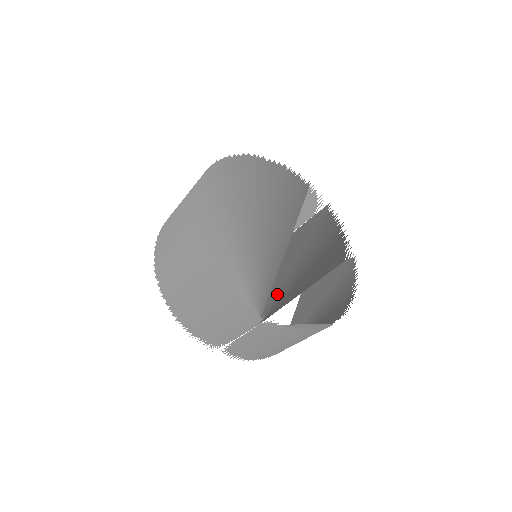
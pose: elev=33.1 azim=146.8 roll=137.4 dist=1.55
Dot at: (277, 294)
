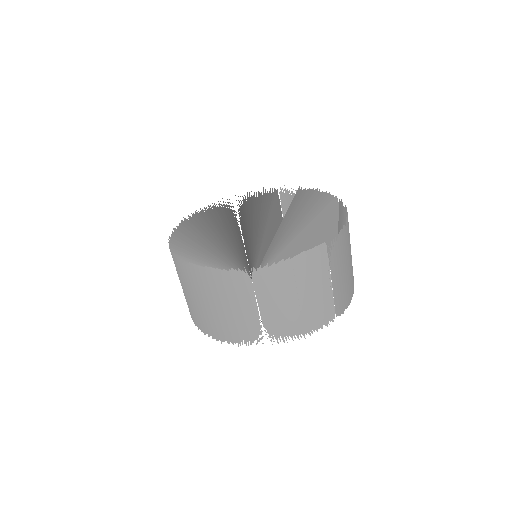
Dot at: (267, 257)
